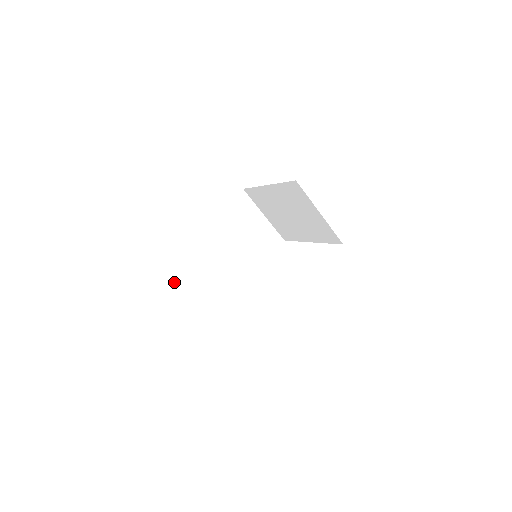
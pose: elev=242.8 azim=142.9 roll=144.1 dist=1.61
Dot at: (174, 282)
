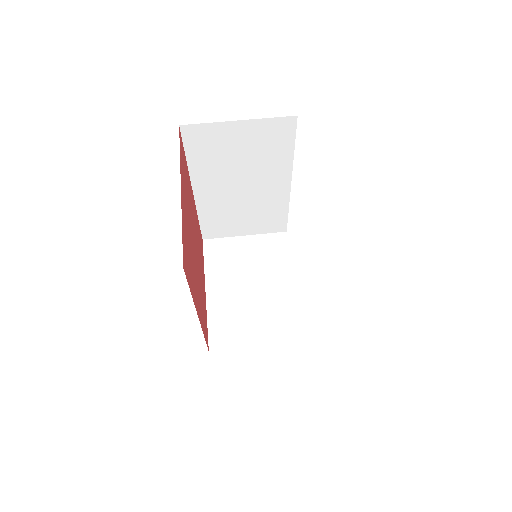
Dot at: occluded
